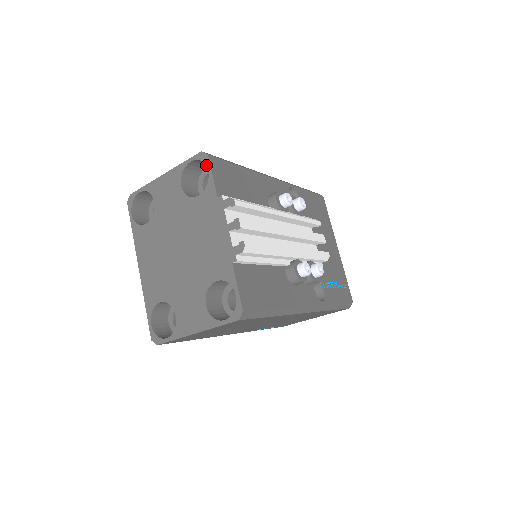
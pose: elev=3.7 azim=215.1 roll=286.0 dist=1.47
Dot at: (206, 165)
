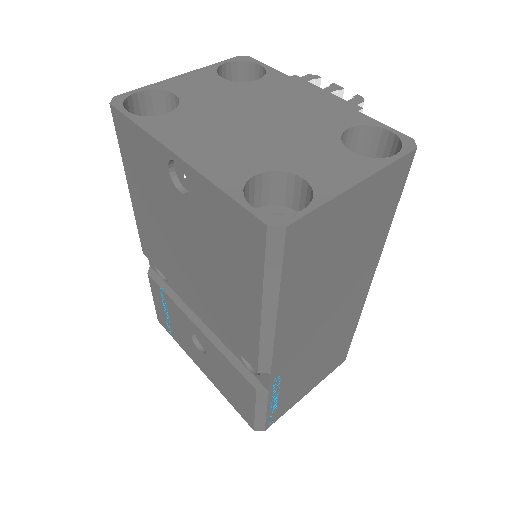
Dot at: (254, 62)
